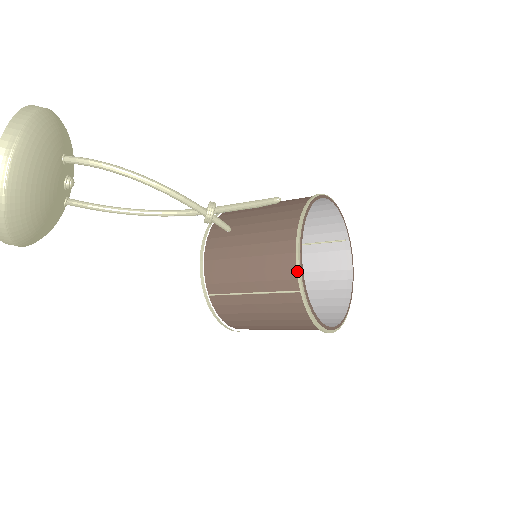
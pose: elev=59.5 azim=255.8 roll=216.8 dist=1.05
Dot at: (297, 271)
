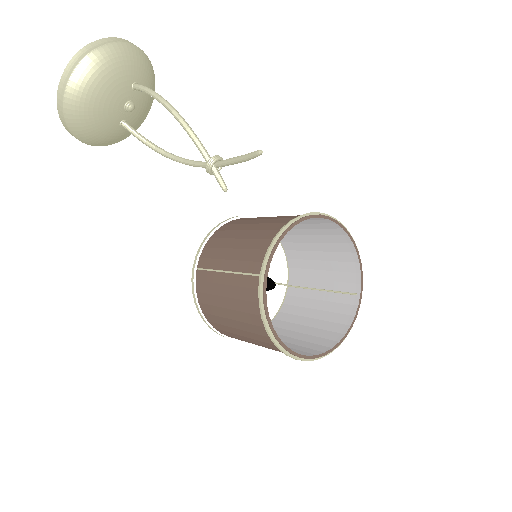
Dot at: (266, 253)
